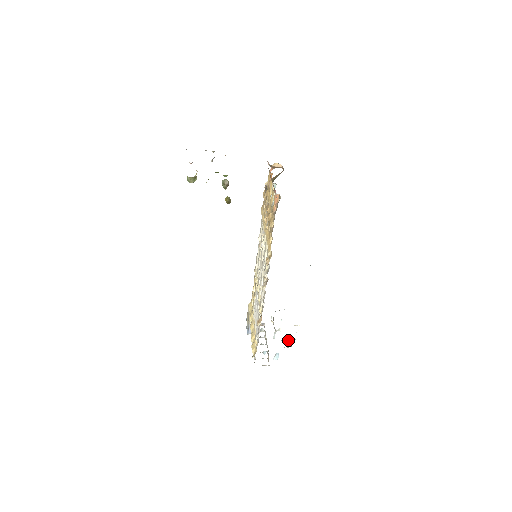
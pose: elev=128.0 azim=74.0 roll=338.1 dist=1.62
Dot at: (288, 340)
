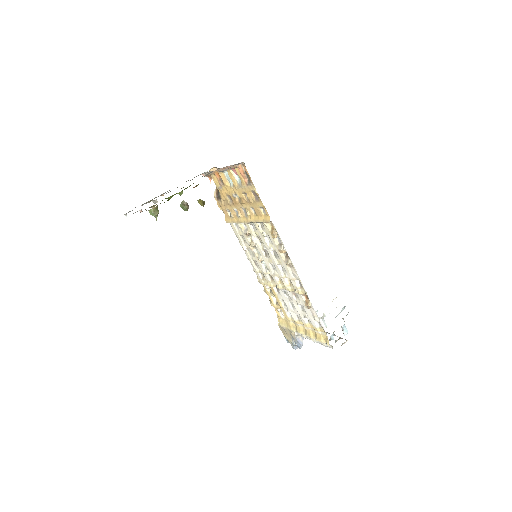
Dot at: (340, 312)
